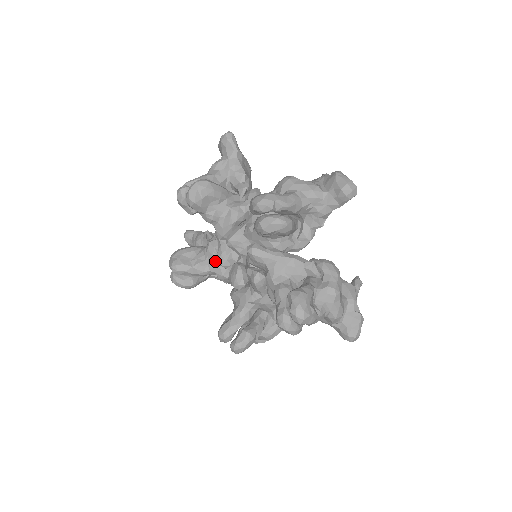
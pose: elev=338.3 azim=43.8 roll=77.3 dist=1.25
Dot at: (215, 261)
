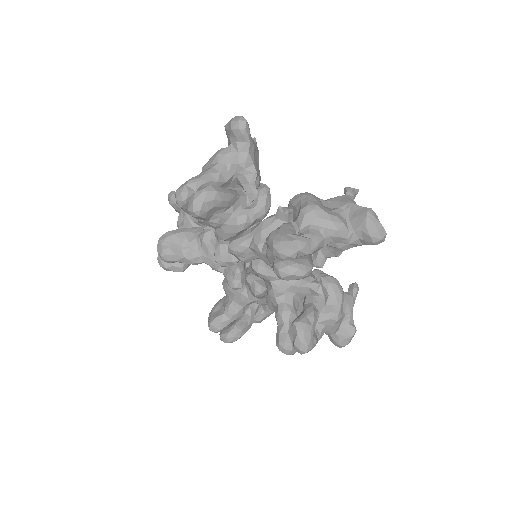
Dot at: (210, 255)
